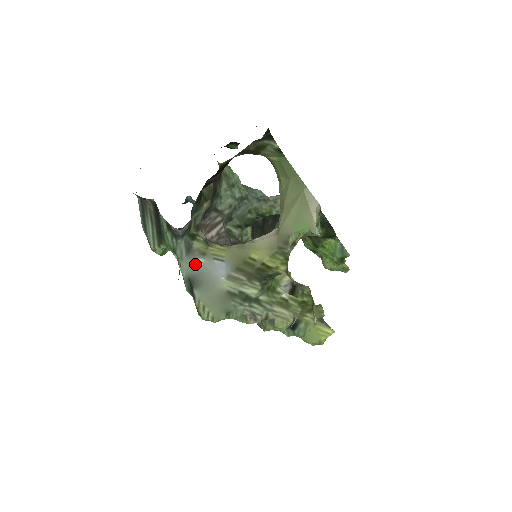
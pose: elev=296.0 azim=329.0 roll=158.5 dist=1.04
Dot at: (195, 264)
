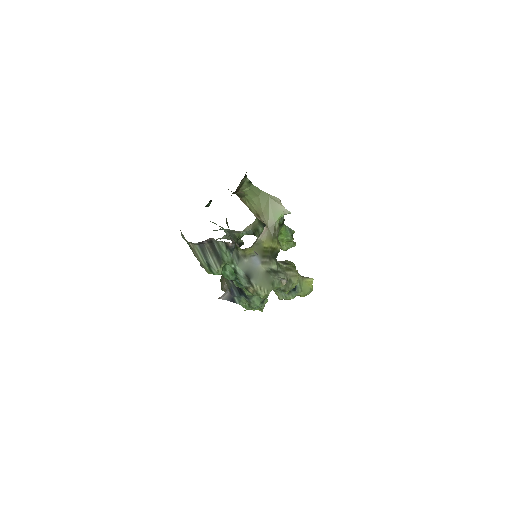
Dot at: (244, 264)
